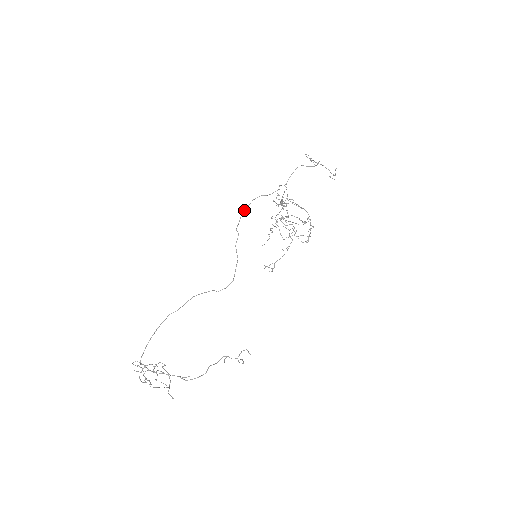
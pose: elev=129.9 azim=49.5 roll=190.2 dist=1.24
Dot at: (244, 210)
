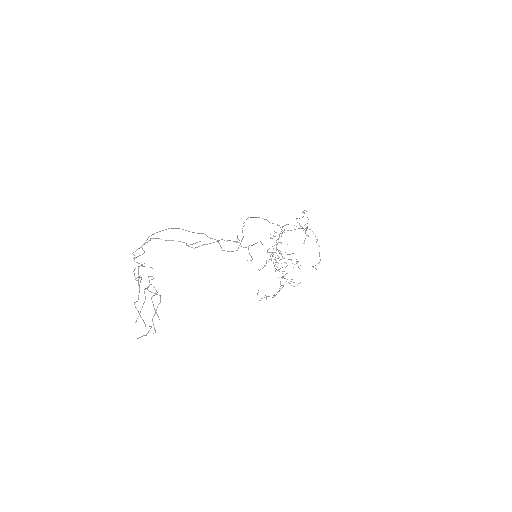
Dot at: (250, 217)
